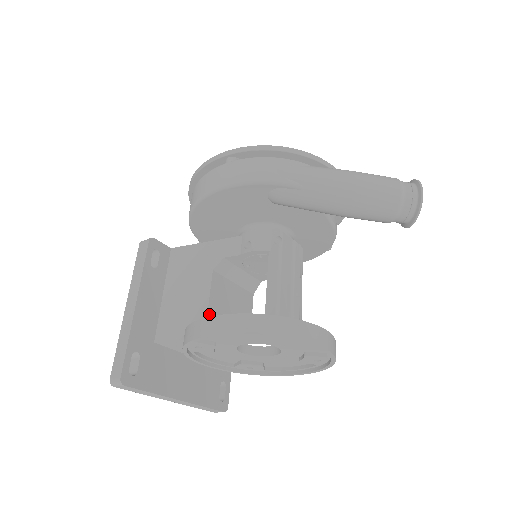
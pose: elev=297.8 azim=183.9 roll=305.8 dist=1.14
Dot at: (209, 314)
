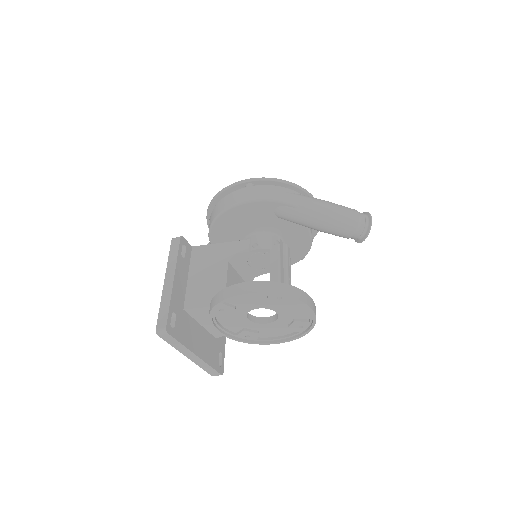
Dot at: occluded
